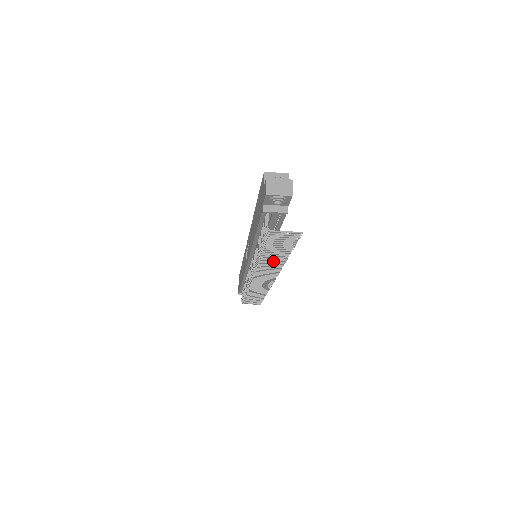
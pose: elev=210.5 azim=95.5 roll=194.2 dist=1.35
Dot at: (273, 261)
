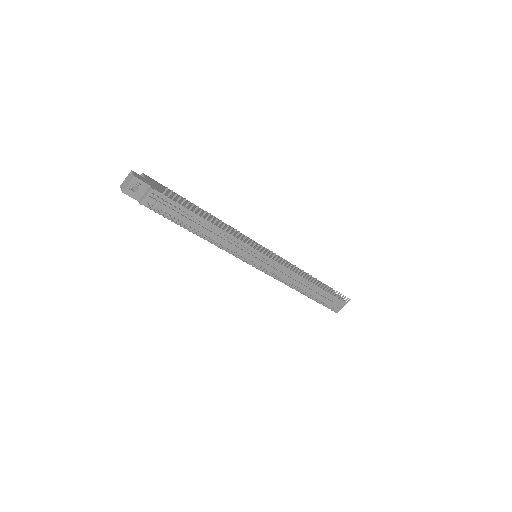
Dot at: (225, 235)
